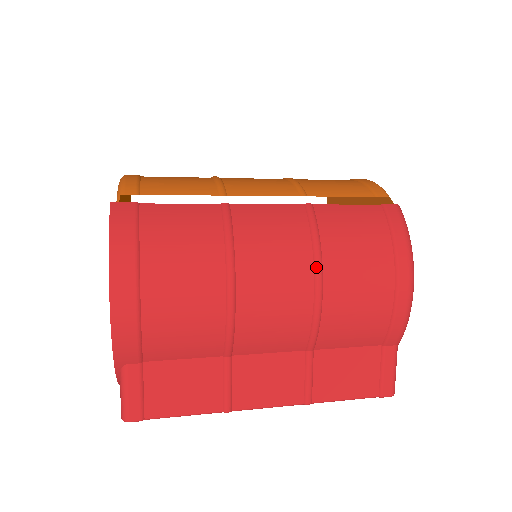
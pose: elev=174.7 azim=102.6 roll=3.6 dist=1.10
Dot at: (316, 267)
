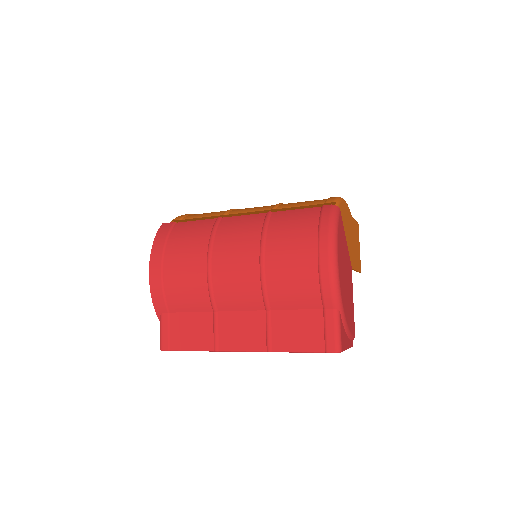
Dot at: (261, 247)
